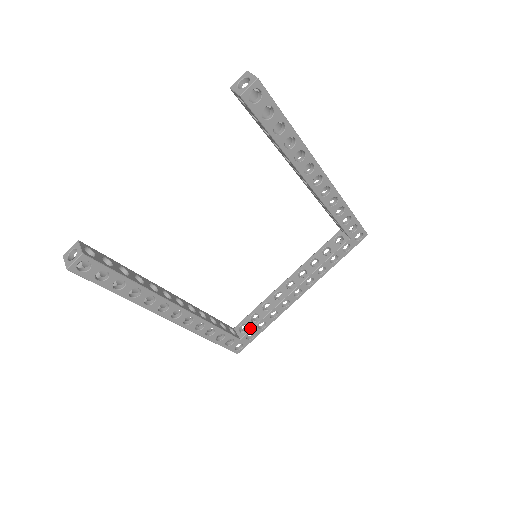
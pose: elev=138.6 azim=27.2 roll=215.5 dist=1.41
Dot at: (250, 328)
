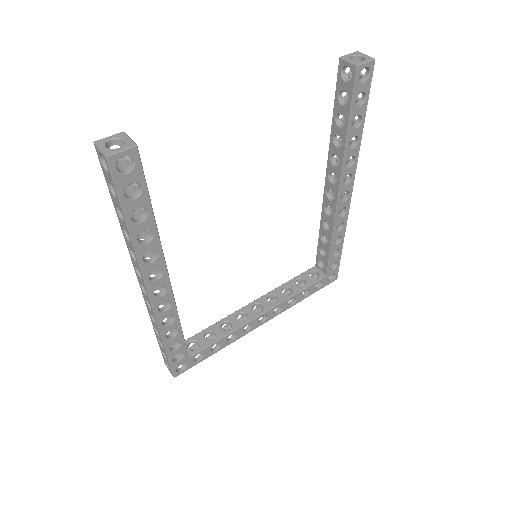
Dot at: (204, 346)
